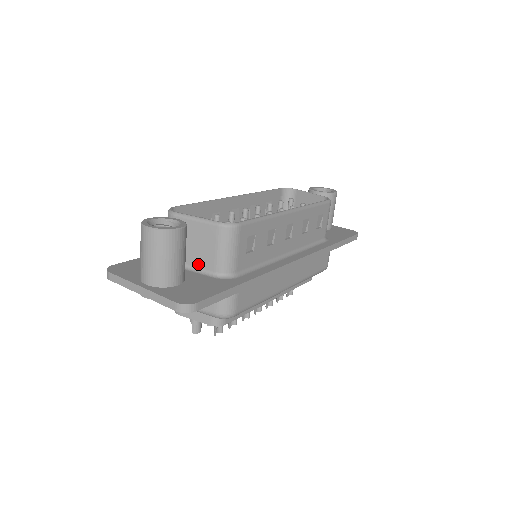
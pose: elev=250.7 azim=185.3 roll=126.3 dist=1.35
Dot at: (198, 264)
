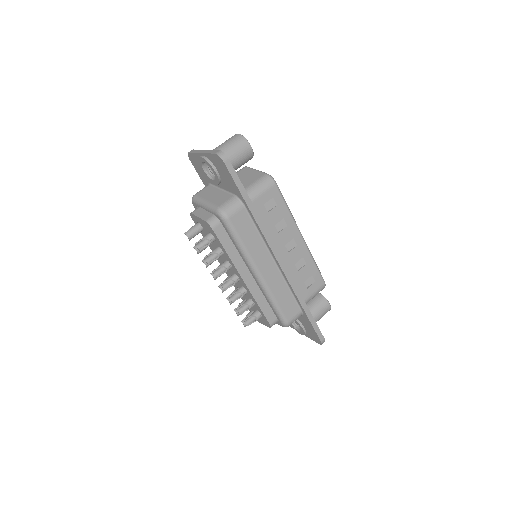
Dot at: occluded
